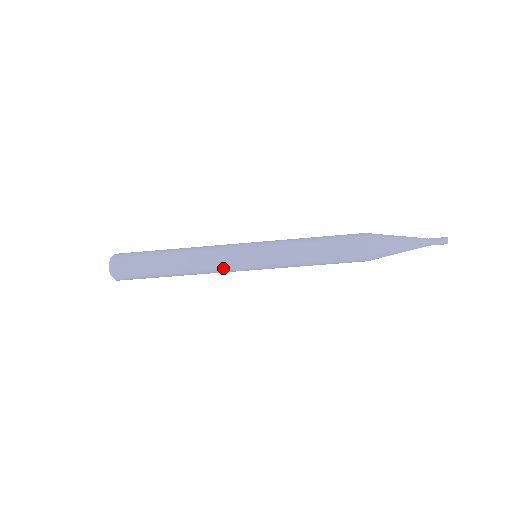
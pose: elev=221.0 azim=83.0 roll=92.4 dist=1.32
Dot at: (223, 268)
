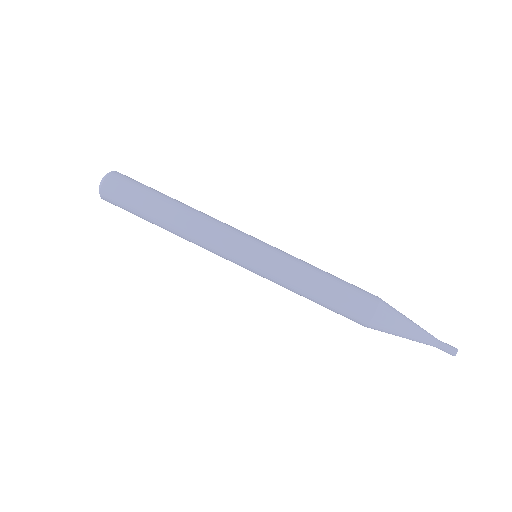
Dot at: (217, 246)
